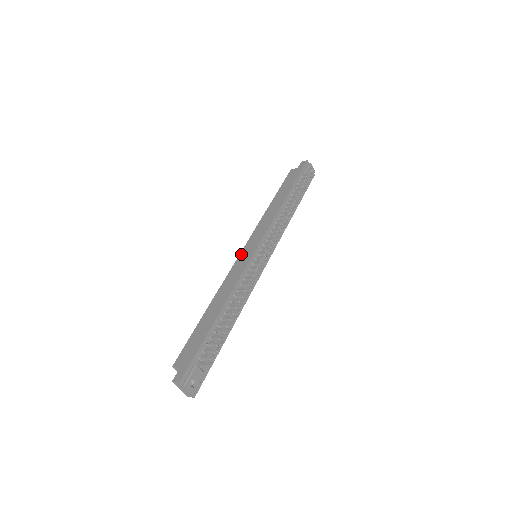
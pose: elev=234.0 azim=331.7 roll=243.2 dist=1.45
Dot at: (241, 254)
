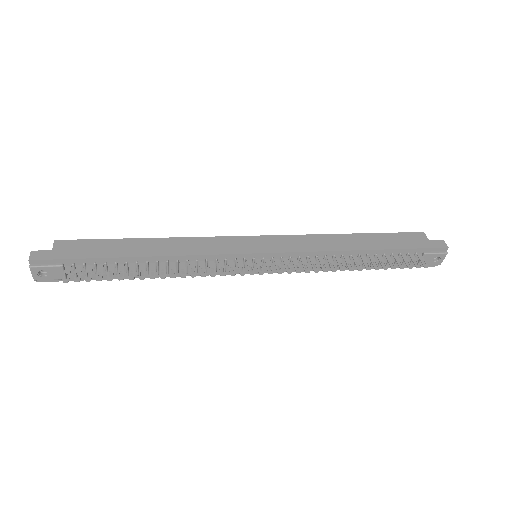
Dot at: (246, 237)
